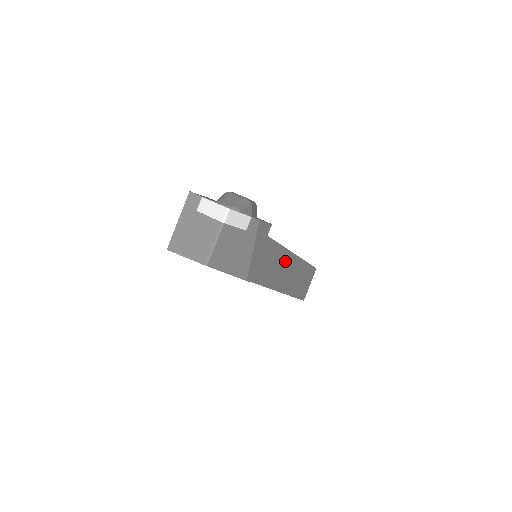
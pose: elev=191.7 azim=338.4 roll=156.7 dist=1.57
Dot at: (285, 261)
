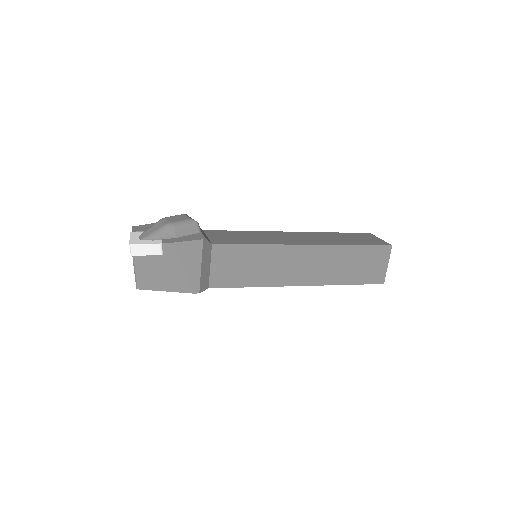
Dot at: (291, 256)
